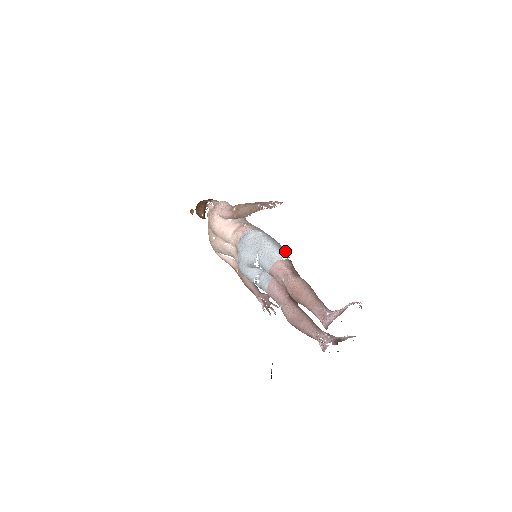
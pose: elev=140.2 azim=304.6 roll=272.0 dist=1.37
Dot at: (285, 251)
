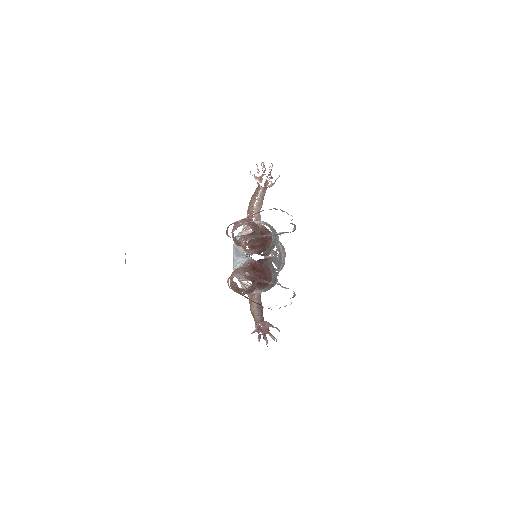
Dot at: (271, 228)
